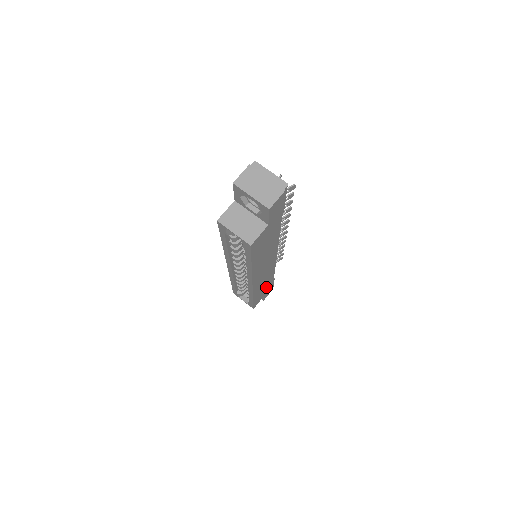
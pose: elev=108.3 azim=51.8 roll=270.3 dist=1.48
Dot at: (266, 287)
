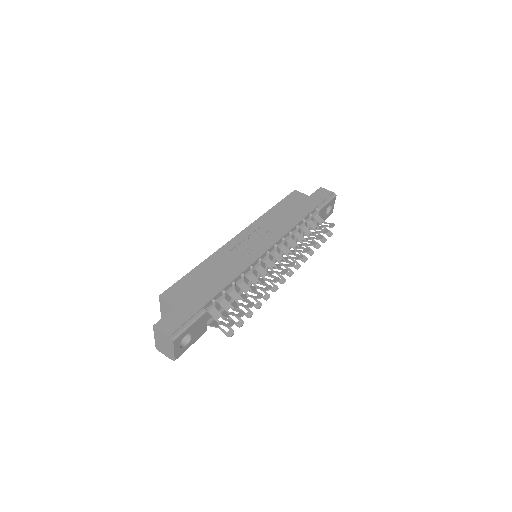
Dot at: occluded
